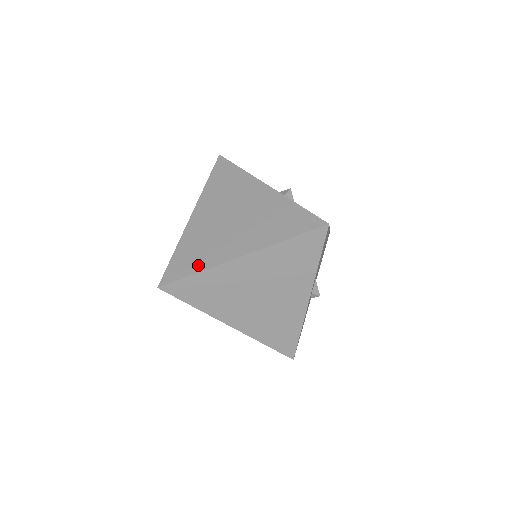
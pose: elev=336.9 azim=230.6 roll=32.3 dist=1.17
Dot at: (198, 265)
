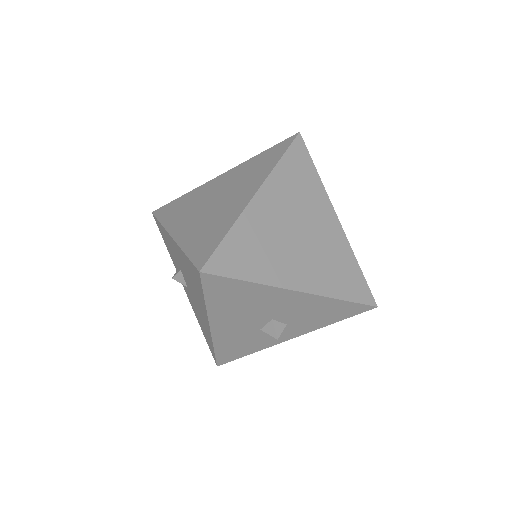
Dot at: (222, 229)
